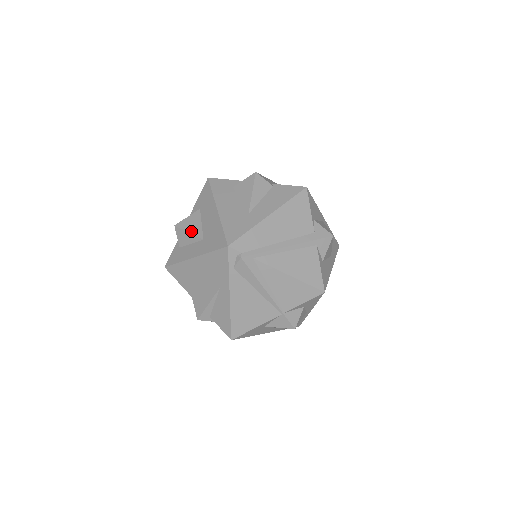
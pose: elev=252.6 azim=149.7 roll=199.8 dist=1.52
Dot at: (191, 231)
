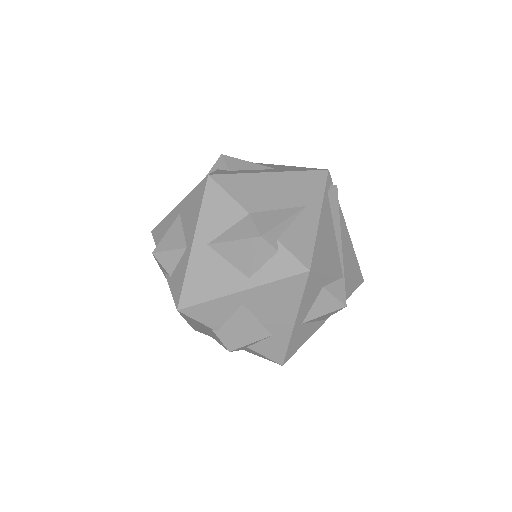
Dot at: occluded
